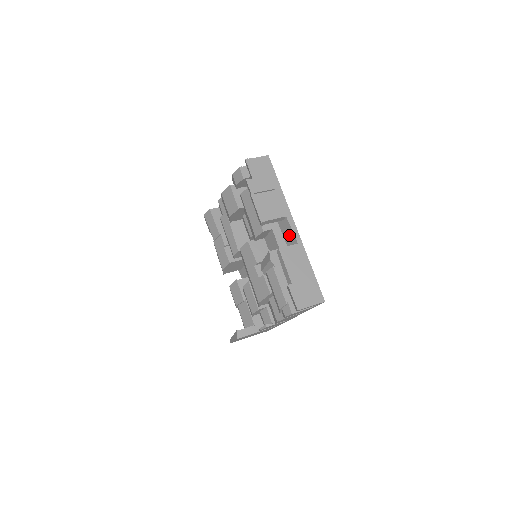
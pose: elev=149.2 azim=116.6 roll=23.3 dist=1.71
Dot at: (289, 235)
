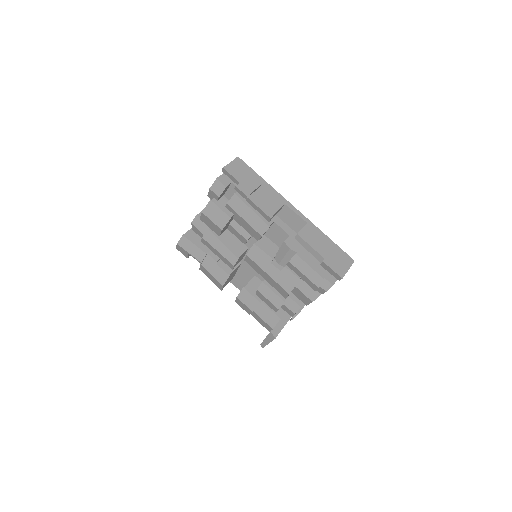
Dot at: (293, 220)
